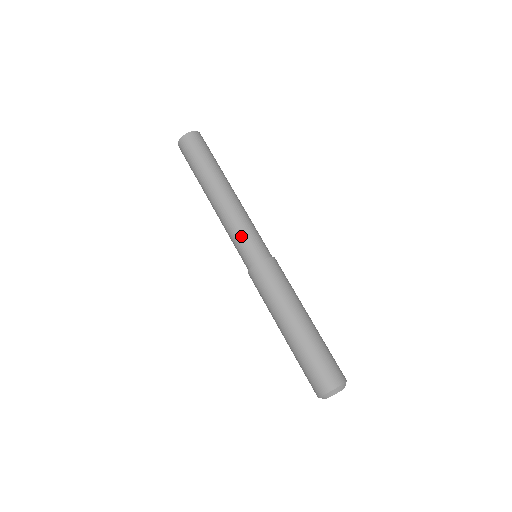
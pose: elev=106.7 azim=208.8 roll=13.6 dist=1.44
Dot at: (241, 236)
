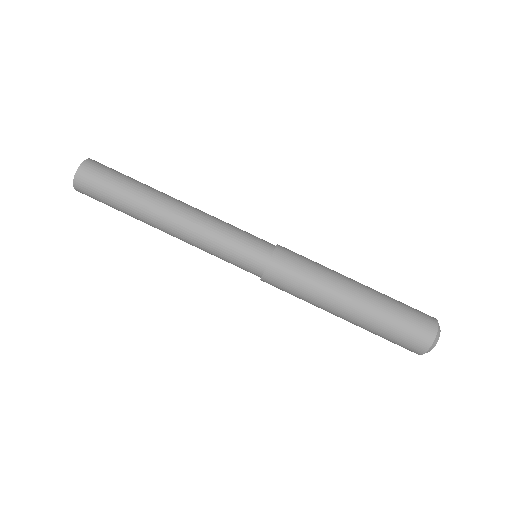
Dot at: (227, 249)
